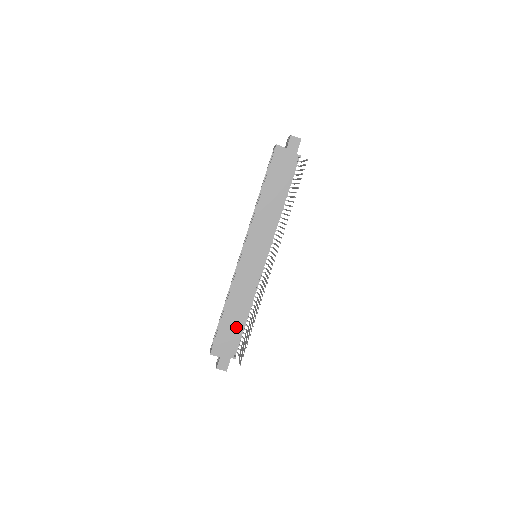
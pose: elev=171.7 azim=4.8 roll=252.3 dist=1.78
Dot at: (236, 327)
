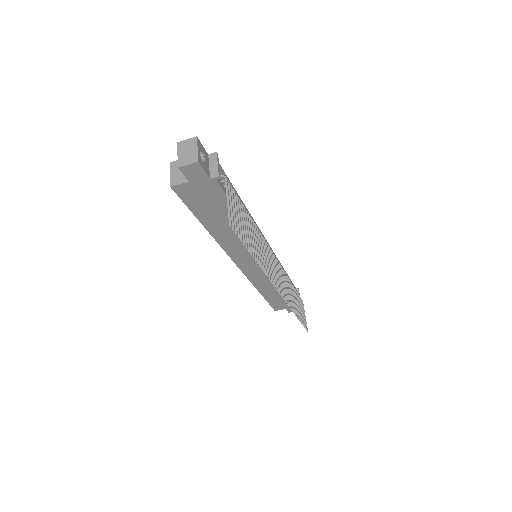
Dot at: occluded
